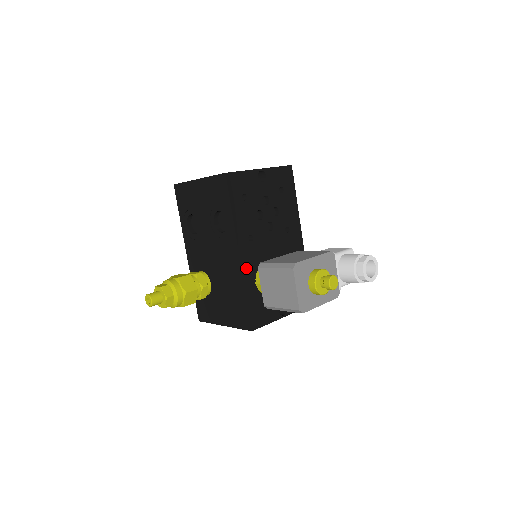
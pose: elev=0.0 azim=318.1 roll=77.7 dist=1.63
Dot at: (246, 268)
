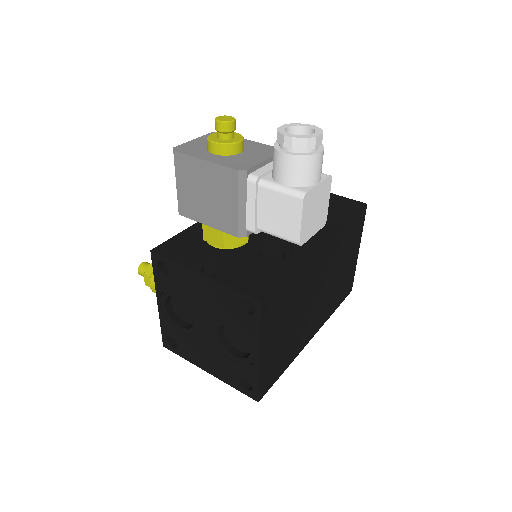
Dot at: occluded
